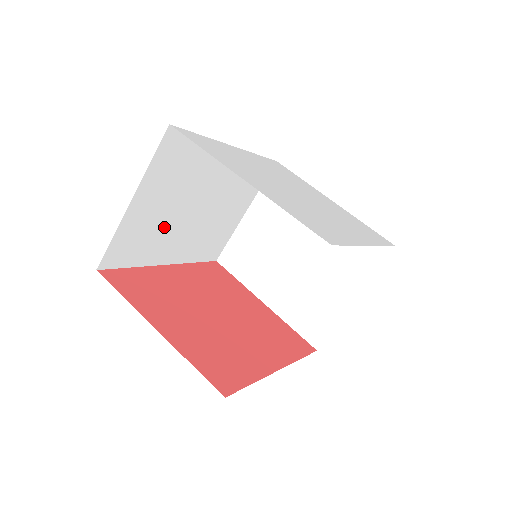
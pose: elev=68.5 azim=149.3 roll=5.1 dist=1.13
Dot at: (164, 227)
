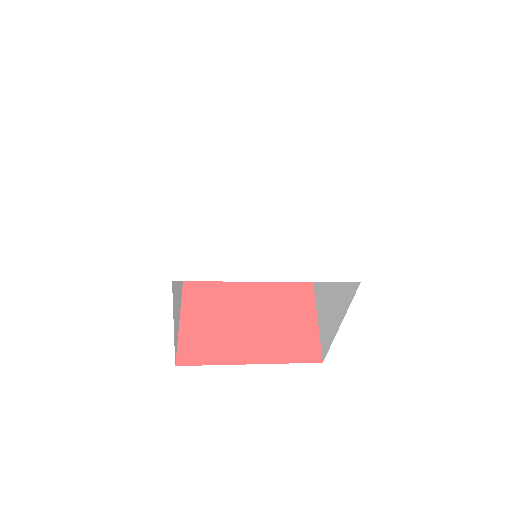
Dot at: occluded
